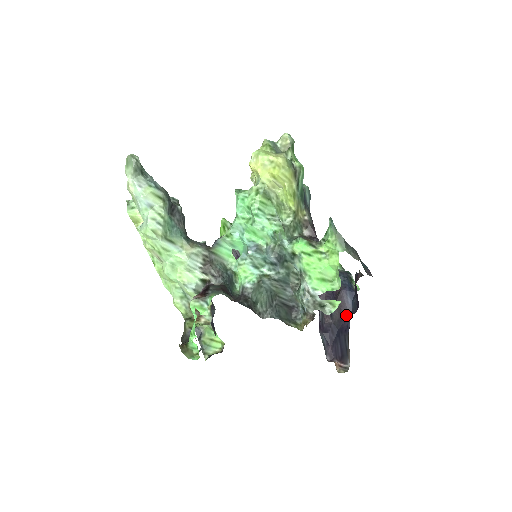
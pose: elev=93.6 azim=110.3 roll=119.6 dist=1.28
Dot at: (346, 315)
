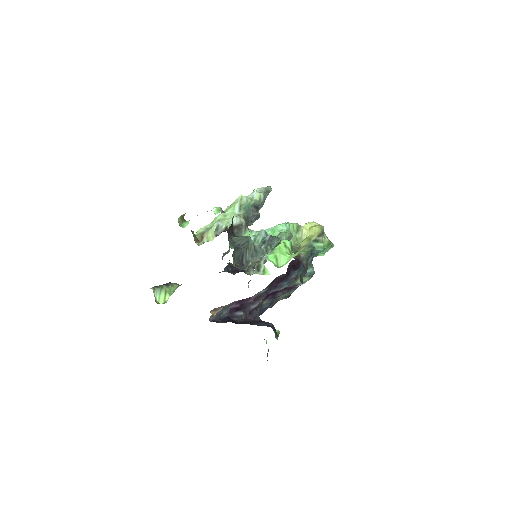
Dot at: (252, 324)
